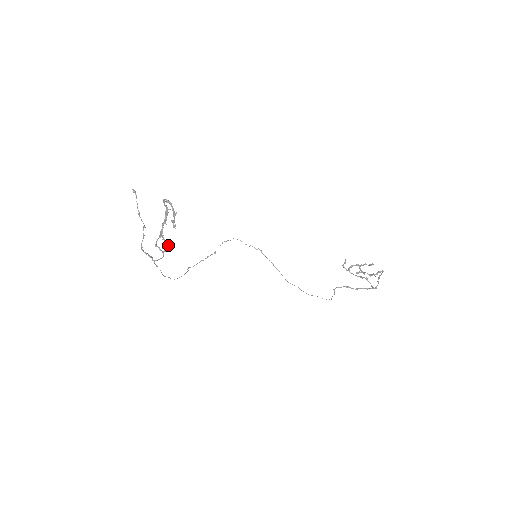
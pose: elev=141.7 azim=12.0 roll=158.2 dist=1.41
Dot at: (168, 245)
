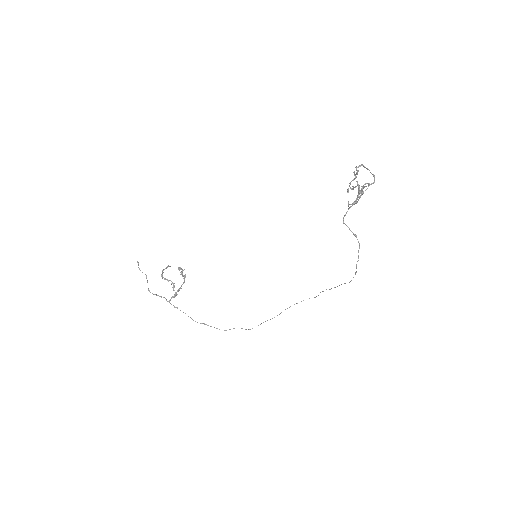
Dot at: (172, 283)
